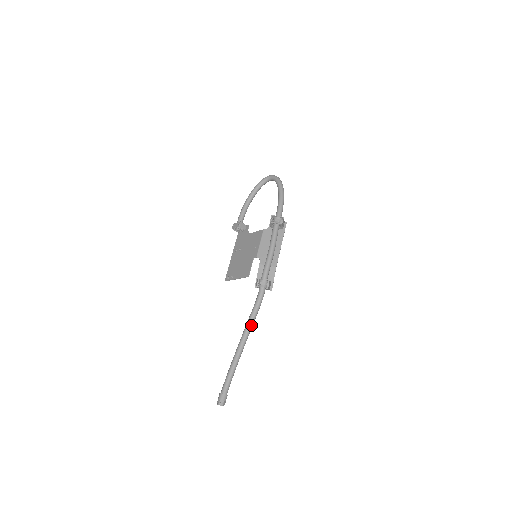
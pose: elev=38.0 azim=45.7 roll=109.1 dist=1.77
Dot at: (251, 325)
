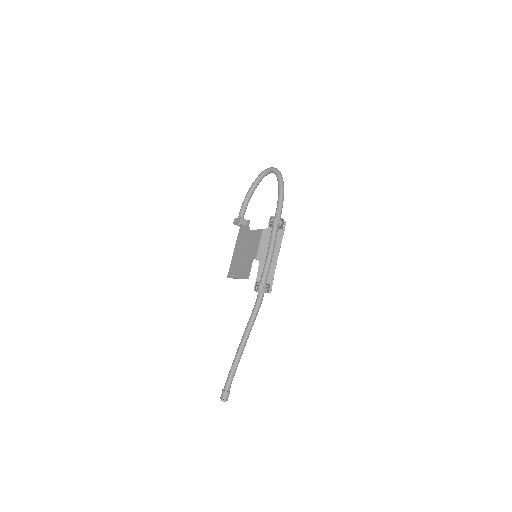
Dot at: (251, 327)
